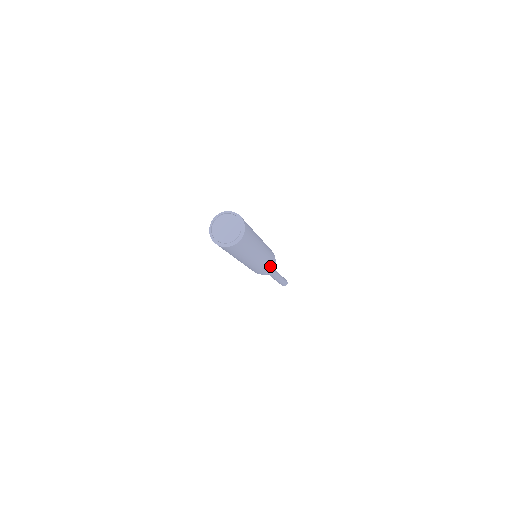
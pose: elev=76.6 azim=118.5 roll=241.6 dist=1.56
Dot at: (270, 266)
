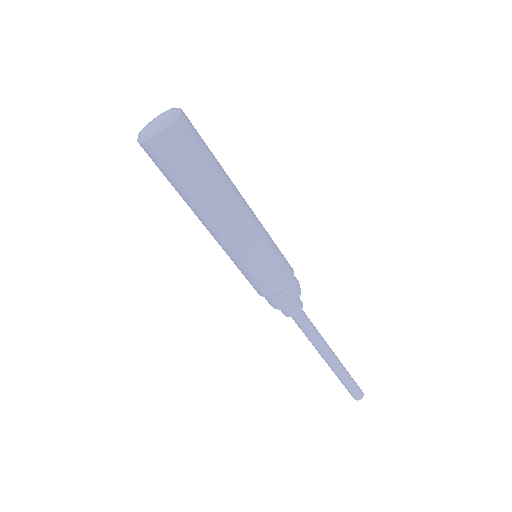
Dot at: (285, 262)
